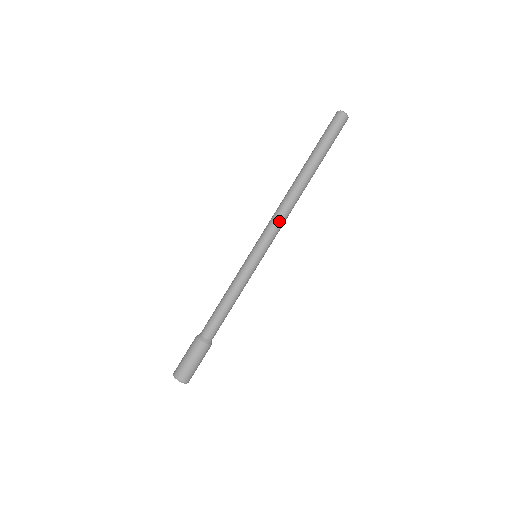
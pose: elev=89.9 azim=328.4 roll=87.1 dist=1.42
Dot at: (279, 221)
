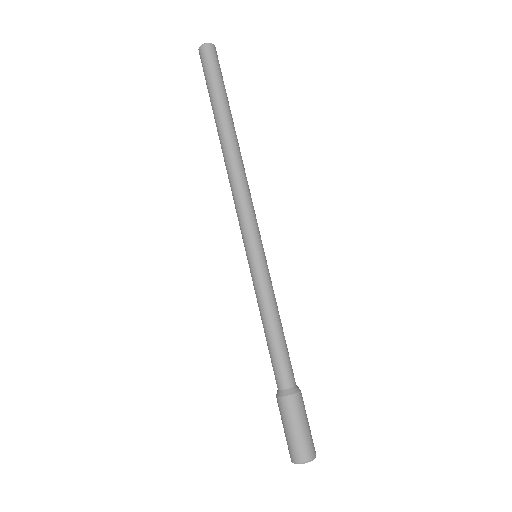
Dot at: (238, 201)
